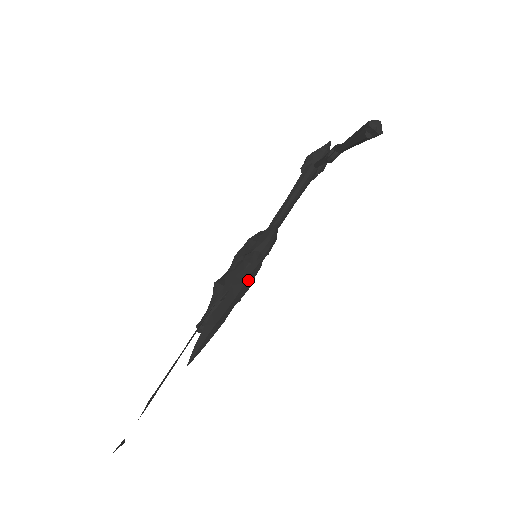
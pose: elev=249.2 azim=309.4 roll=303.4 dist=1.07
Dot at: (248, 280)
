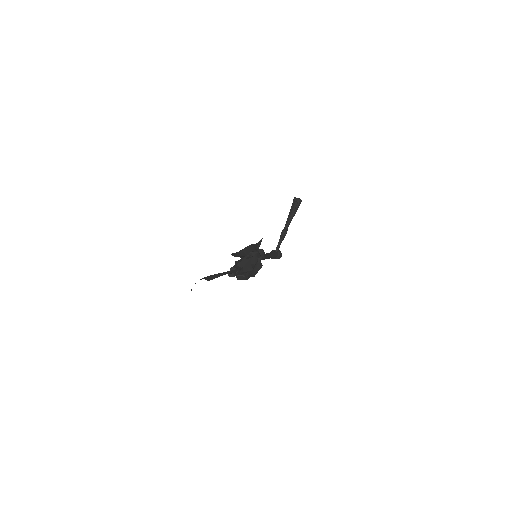
Dot at: (256, 246)
